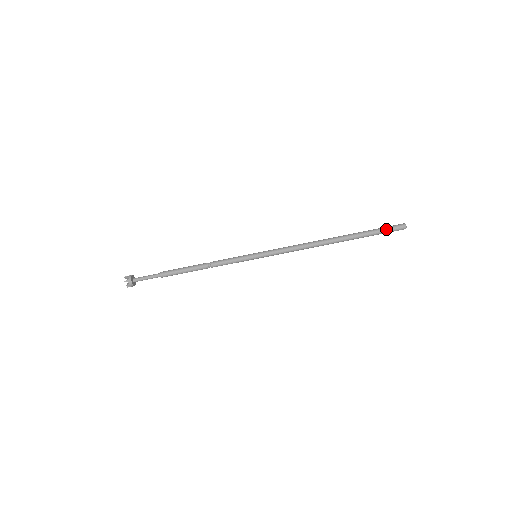
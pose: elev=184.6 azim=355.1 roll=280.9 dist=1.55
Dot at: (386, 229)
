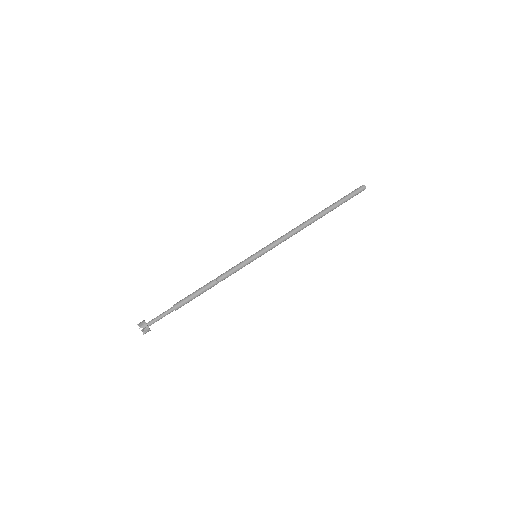
Dot at: (352, 193)
